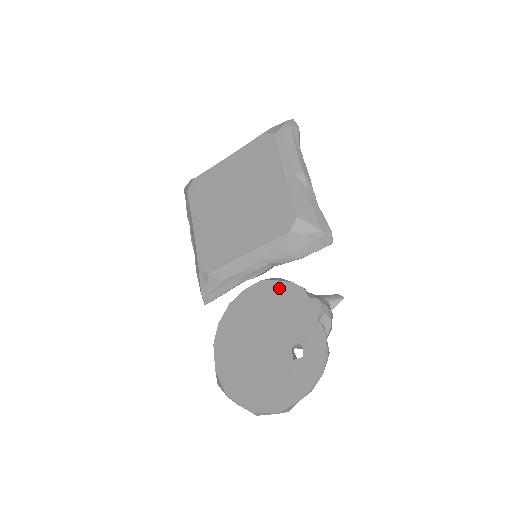
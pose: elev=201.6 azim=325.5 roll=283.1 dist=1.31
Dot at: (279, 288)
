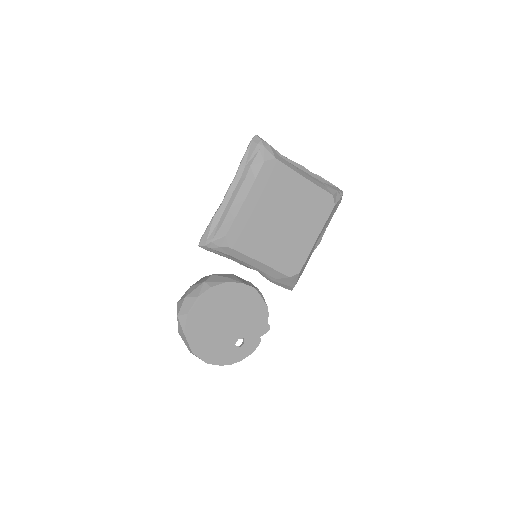
Dot at: (259, 302)
